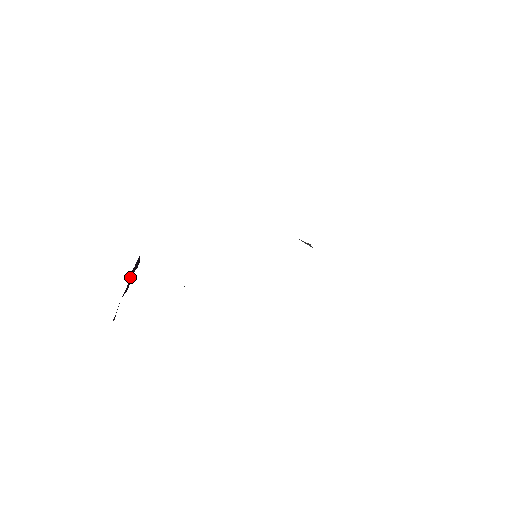
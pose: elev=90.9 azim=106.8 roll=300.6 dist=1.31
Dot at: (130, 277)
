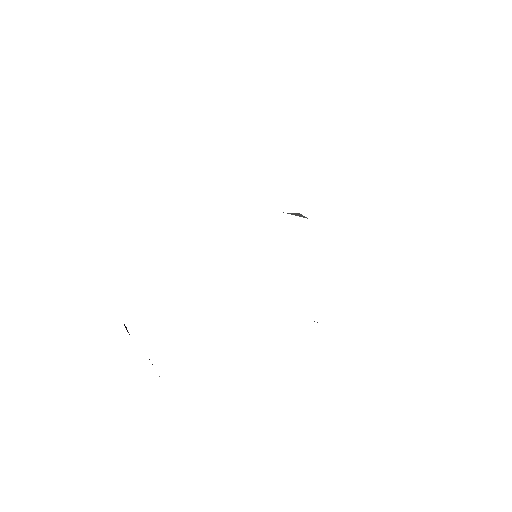
Dot at: occluded
